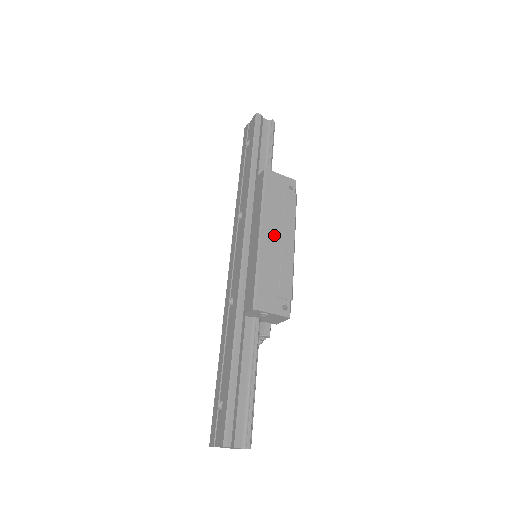
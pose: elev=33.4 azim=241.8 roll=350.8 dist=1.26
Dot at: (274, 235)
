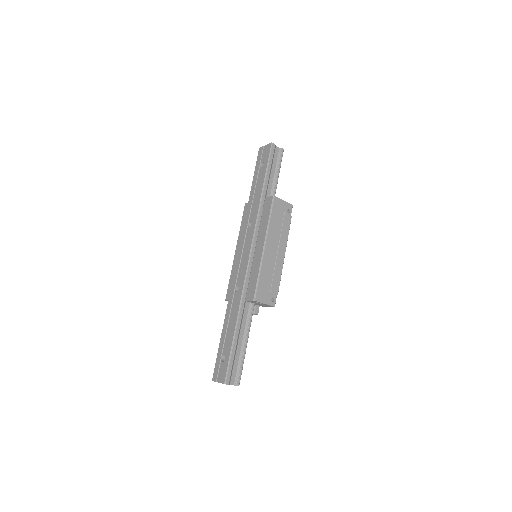
Dot at: (273, 248)
